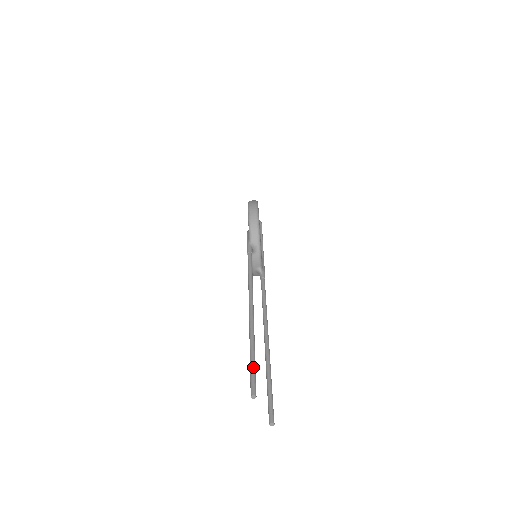
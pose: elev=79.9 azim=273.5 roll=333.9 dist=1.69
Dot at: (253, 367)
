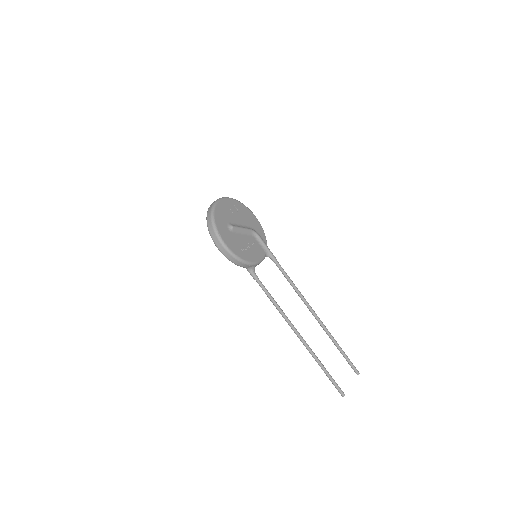
Dot at: (331, 381)
